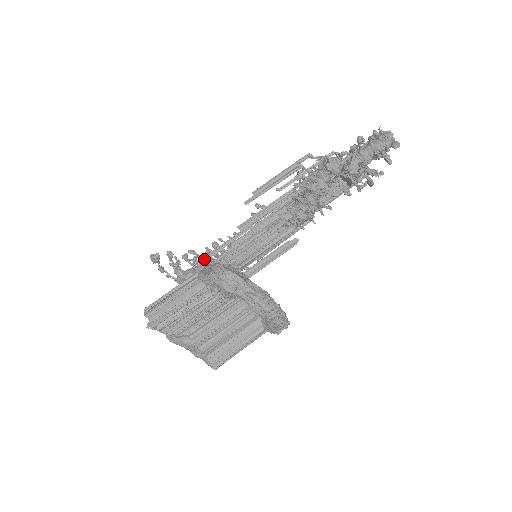
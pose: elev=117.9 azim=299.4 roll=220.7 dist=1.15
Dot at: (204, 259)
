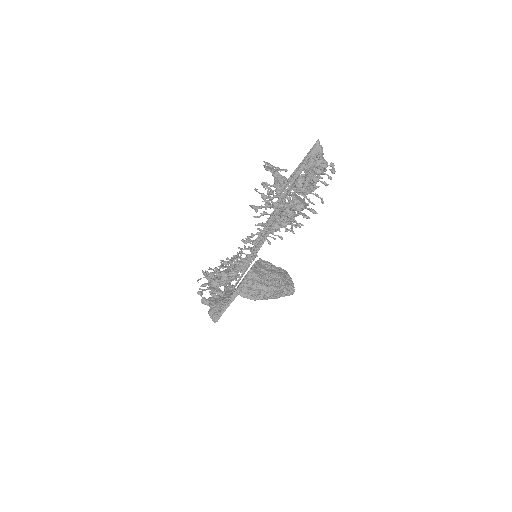
Dot at: (235, 284)
